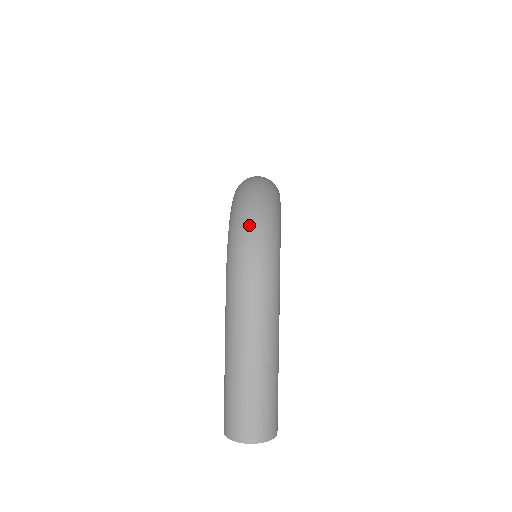
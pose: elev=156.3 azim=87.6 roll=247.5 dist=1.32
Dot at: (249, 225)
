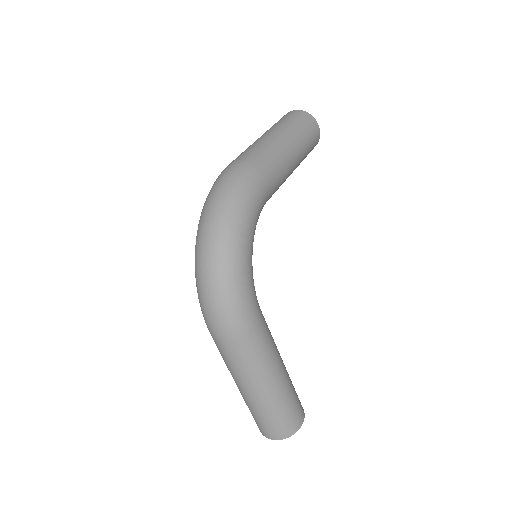
Dot at: (202, 276)
